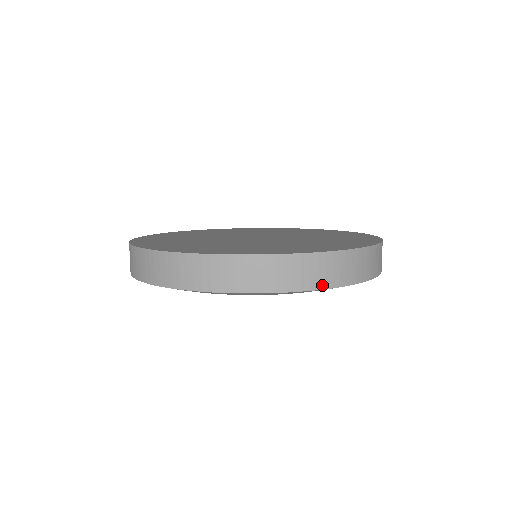
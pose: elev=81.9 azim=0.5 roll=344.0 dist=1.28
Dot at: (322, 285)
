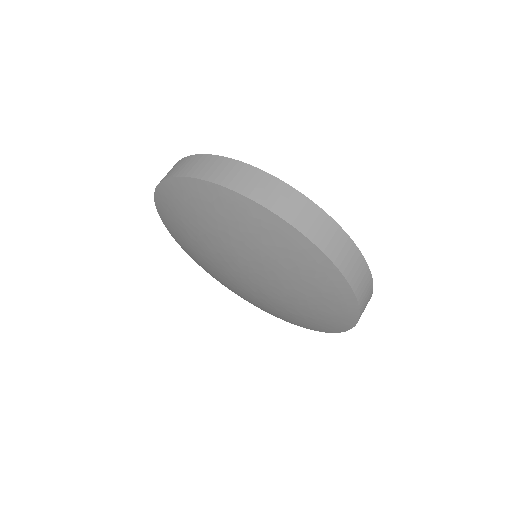
Dot at: (185, 174)
